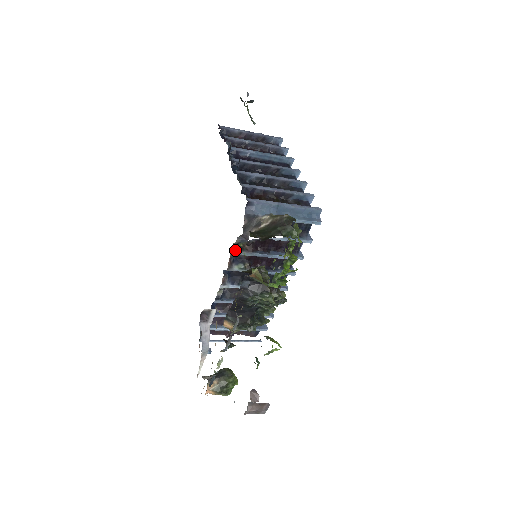
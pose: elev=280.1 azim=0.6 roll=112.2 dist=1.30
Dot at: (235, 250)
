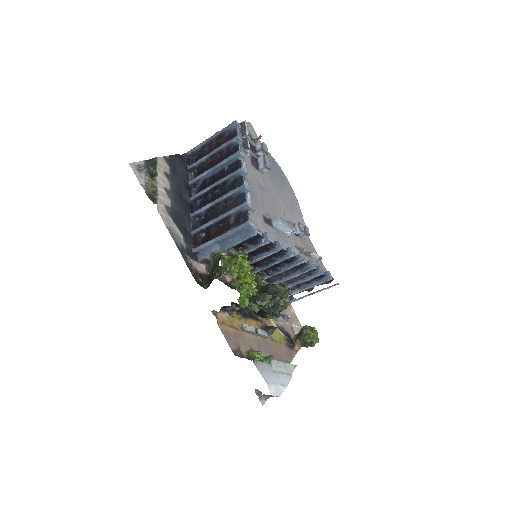
Dot at: occluded
